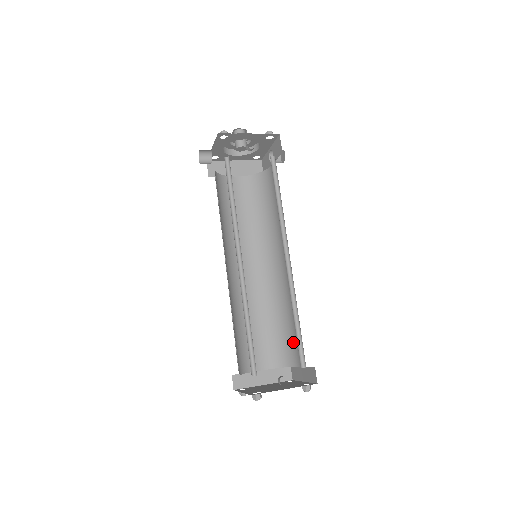
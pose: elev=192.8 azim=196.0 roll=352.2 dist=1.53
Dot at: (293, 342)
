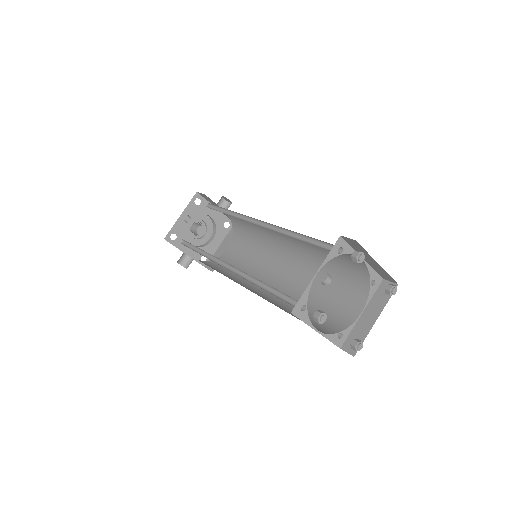
Dot at: (344, 259)
